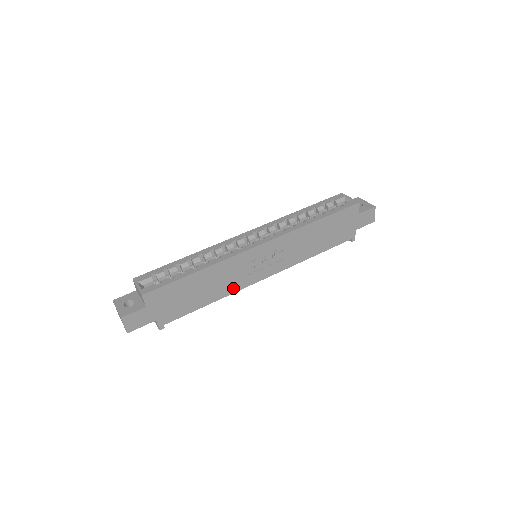
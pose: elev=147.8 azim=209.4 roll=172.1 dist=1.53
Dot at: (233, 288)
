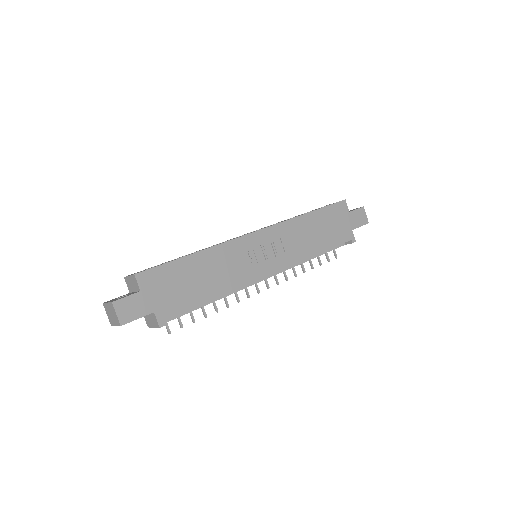
Dot at: (237, 281)
